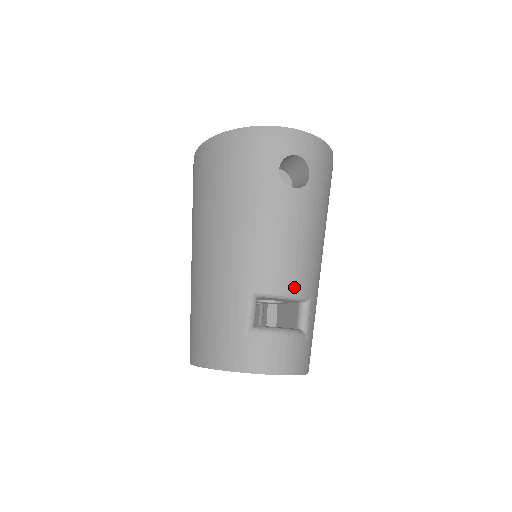
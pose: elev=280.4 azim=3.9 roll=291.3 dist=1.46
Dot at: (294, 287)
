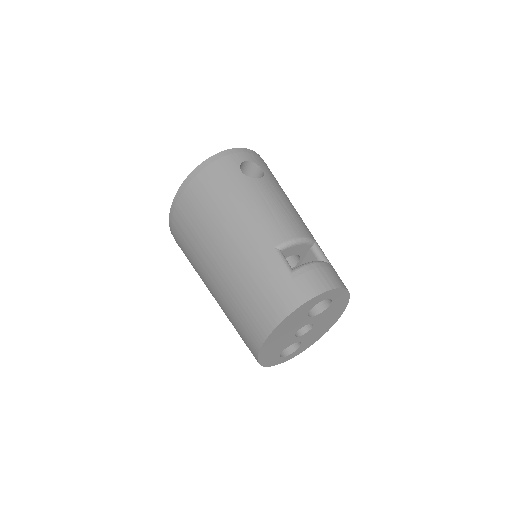
Dot at: (301, 233)
